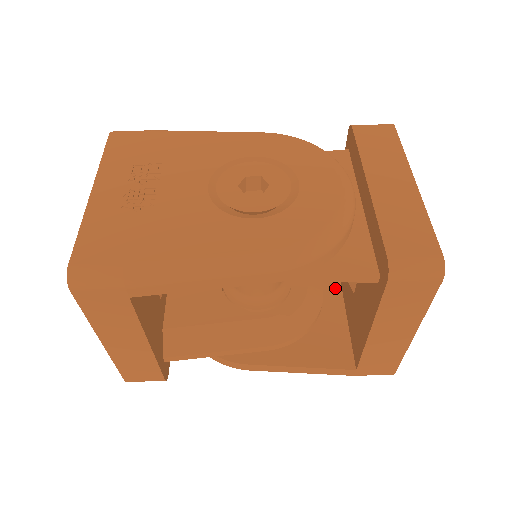
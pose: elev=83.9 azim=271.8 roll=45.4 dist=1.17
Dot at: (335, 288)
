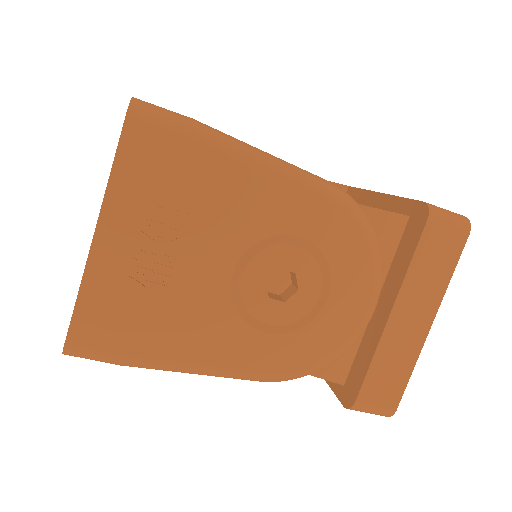
Dot at: occluded
